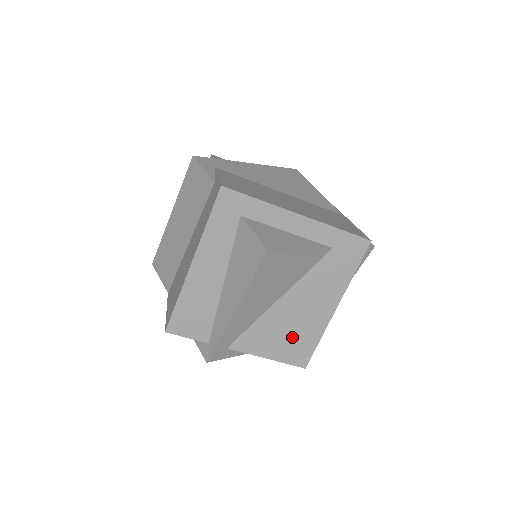
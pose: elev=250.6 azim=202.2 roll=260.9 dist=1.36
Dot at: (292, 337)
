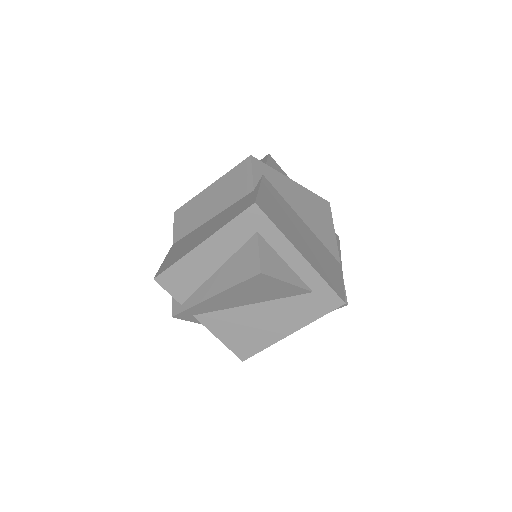
Dot at: (246, 335)
